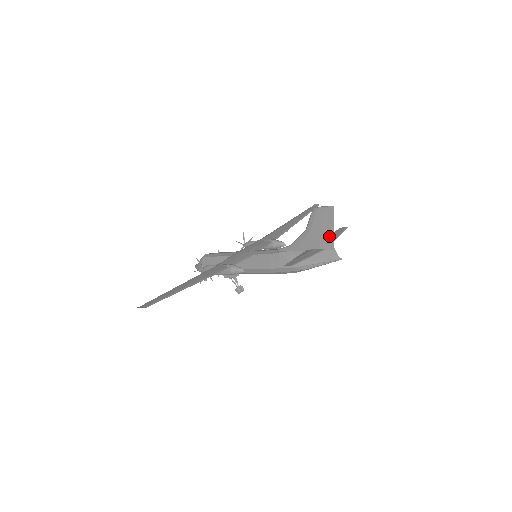
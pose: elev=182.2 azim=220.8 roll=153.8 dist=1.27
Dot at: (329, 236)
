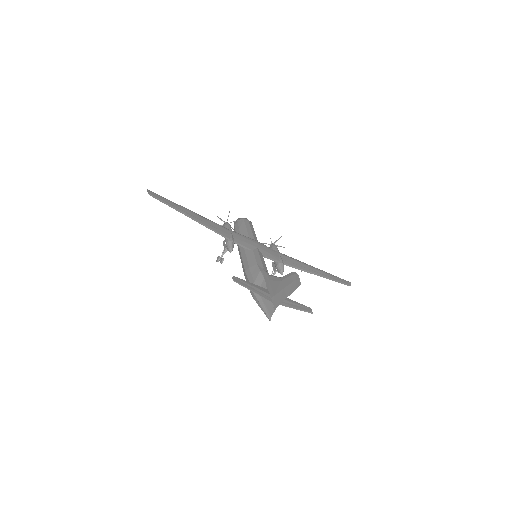
Dot at: (281, 298)
